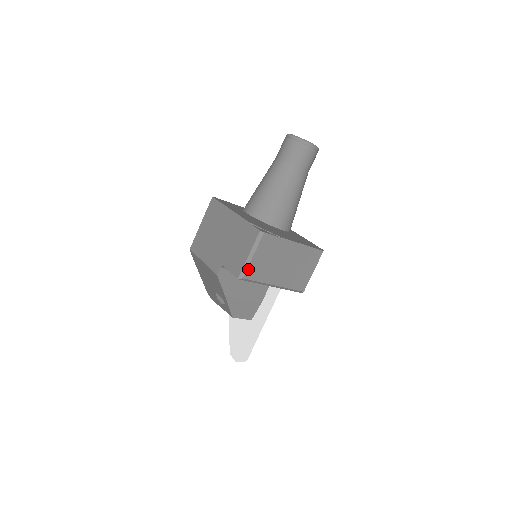
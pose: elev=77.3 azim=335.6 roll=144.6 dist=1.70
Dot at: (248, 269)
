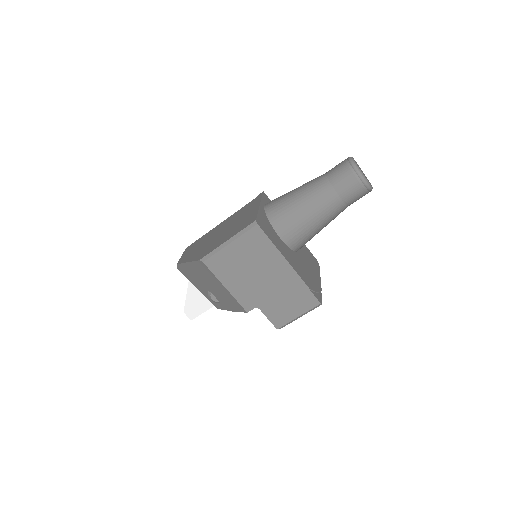
Dot at: (289, 323)
